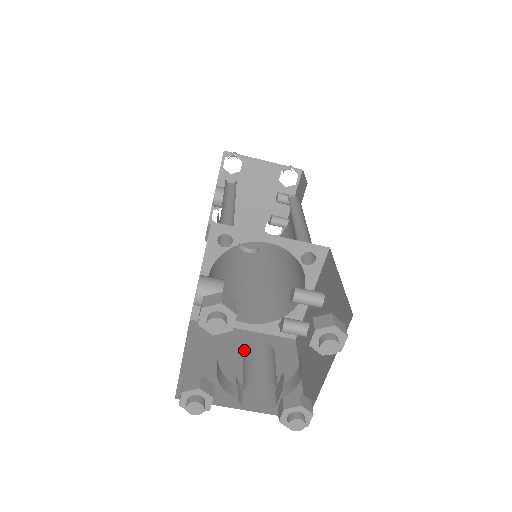
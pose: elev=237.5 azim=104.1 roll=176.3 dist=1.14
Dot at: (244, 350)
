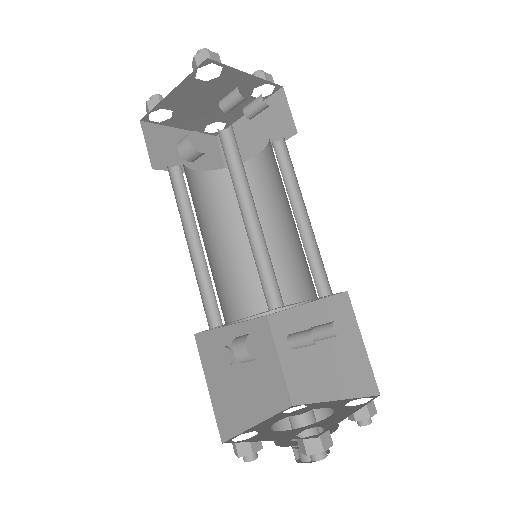
Dot at: occluded
